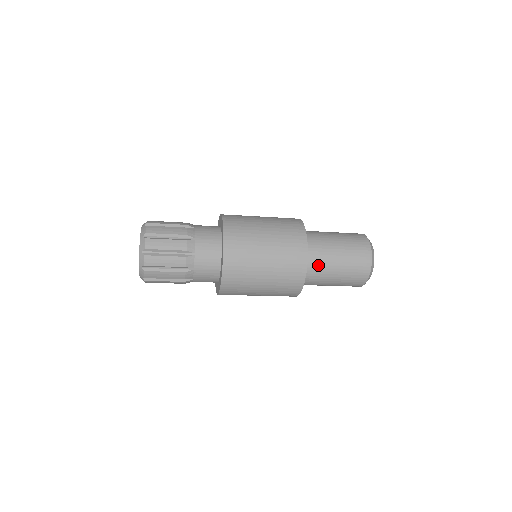
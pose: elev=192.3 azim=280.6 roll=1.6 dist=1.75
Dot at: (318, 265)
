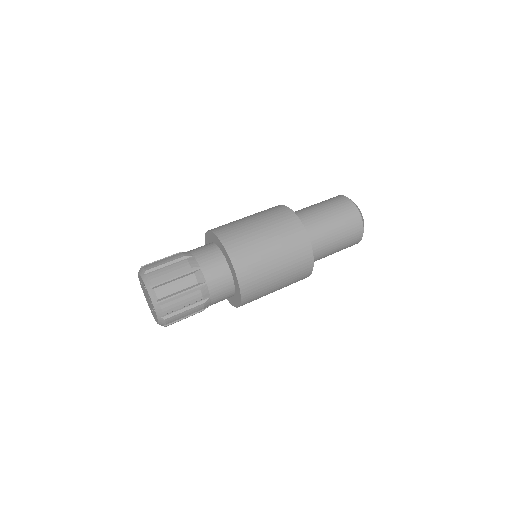
Dot at: occluded
